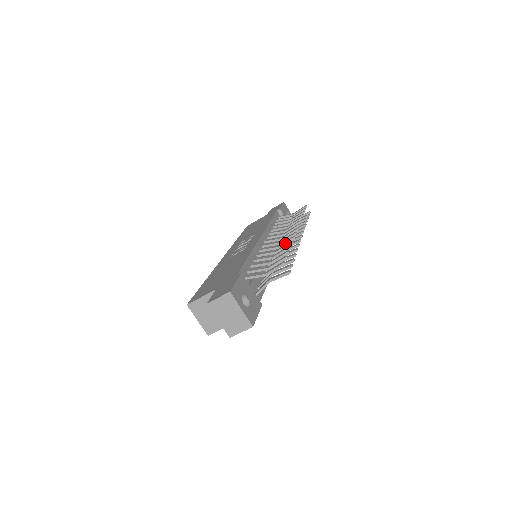
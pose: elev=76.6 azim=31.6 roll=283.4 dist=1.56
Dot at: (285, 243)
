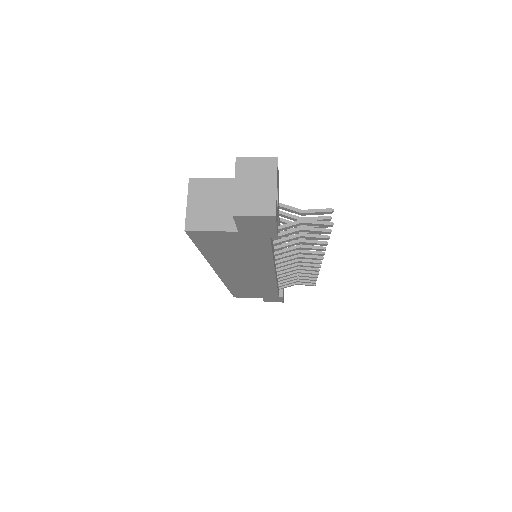
Dot at: occluded
